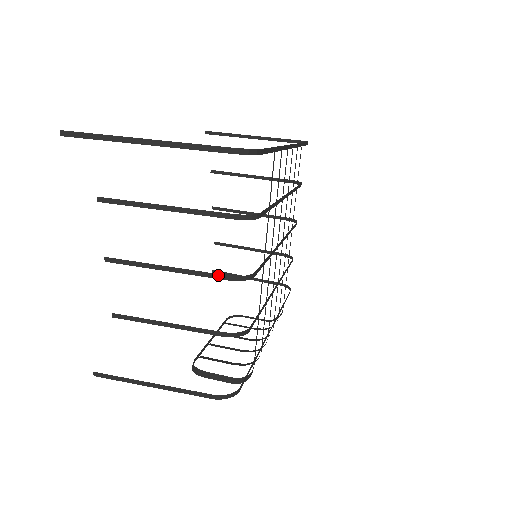
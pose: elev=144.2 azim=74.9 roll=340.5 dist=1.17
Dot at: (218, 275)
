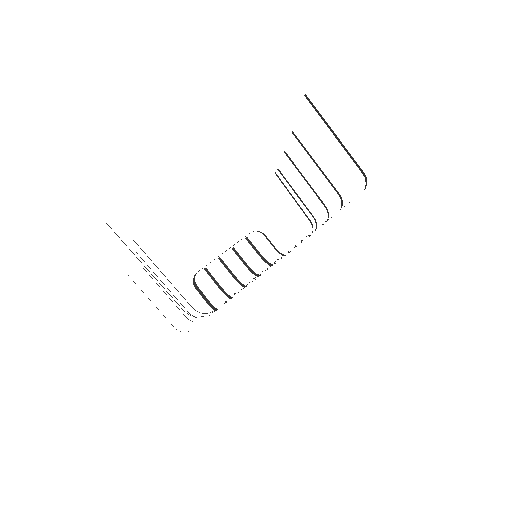
Dot at: occluded
